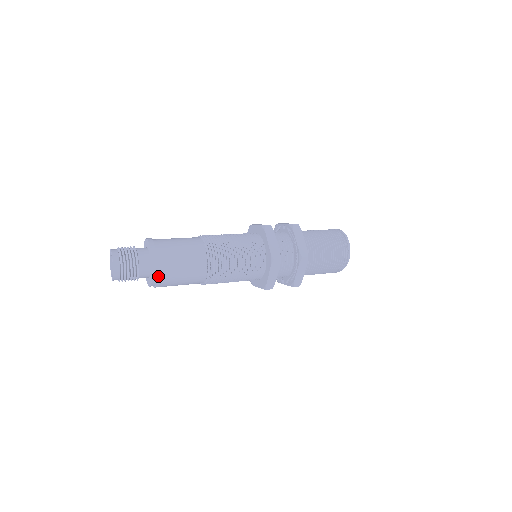
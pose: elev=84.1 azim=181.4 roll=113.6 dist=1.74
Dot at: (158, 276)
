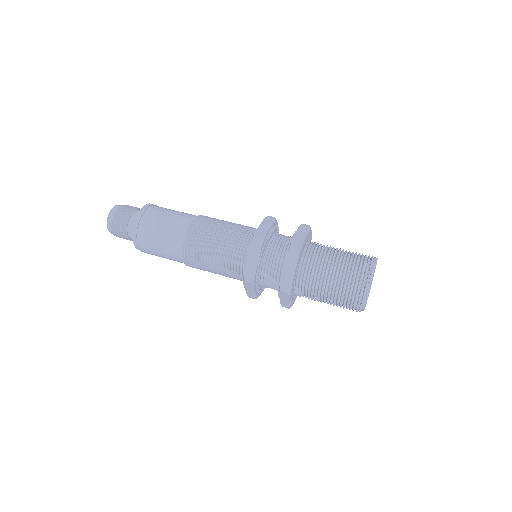
Dot at: (140, 249)
